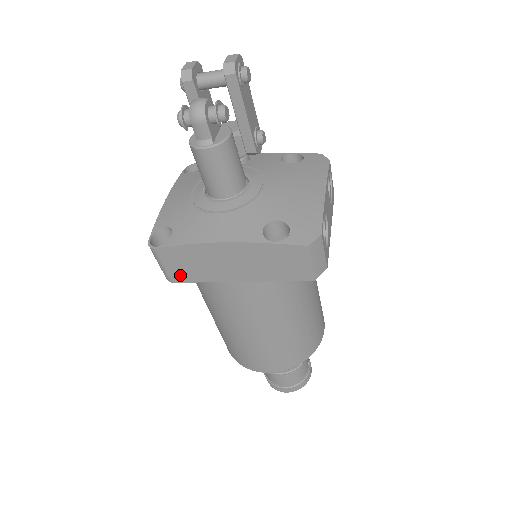
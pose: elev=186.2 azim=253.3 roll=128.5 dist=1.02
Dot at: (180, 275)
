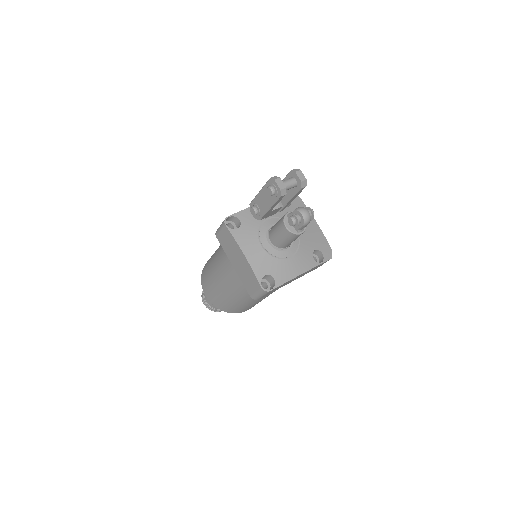
Dot at: occluded
